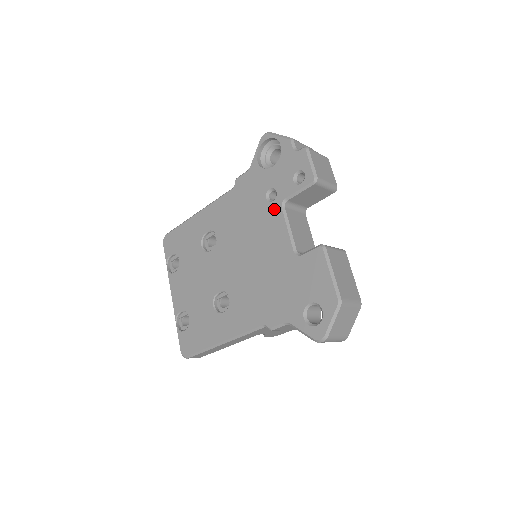
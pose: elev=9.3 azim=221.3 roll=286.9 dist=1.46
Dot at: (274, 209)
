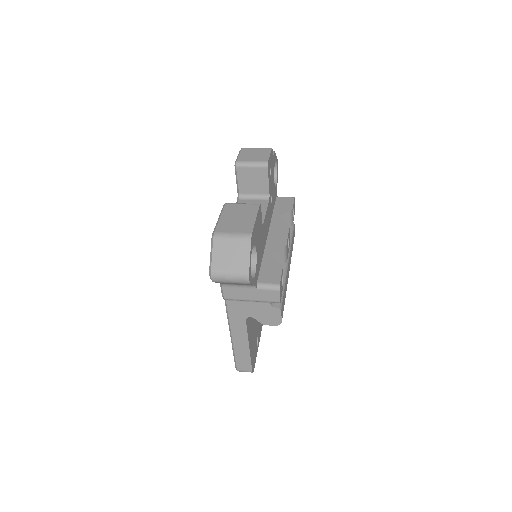
Dot at: occluded
